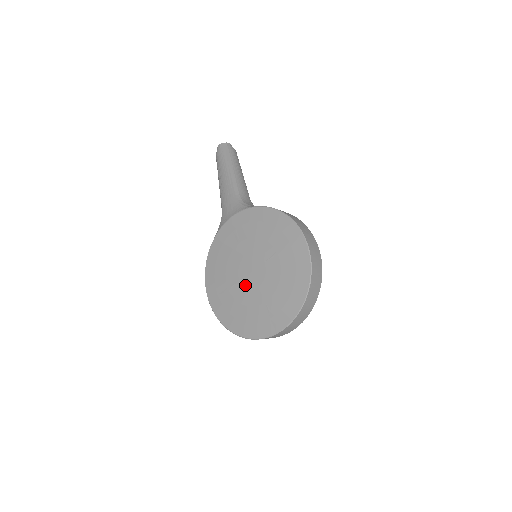
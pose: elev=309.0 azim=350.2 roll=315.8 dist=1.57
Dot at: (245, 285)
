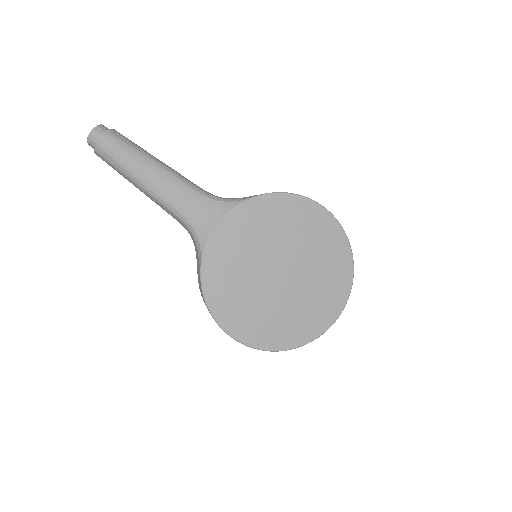
Dot at: (279, 292)
